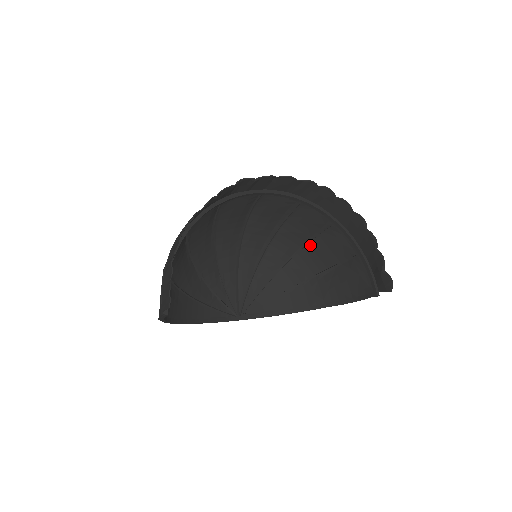
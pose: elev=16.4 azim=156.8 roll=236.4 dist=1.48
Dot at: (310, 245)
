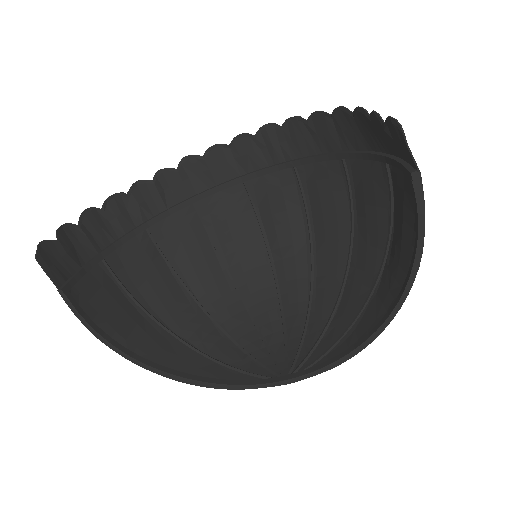
Dot at: (356, 227)
